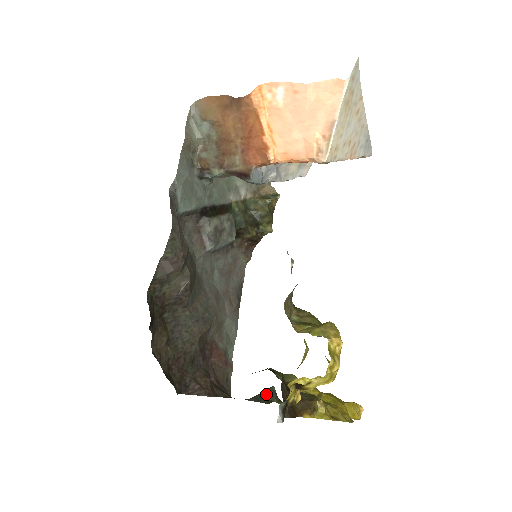
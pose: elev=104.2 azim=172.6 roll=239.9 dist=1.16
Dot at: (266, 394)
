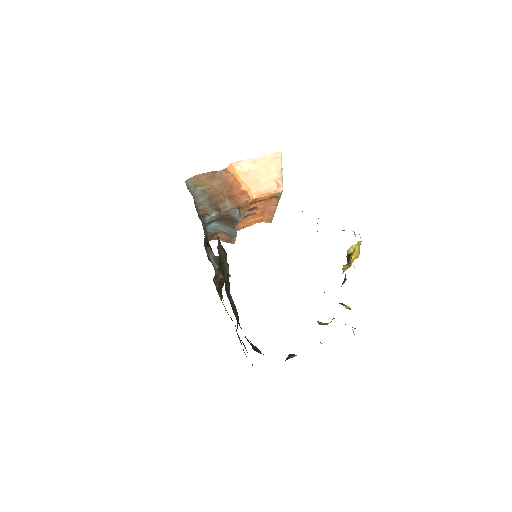
Dot at: (290, 356)
